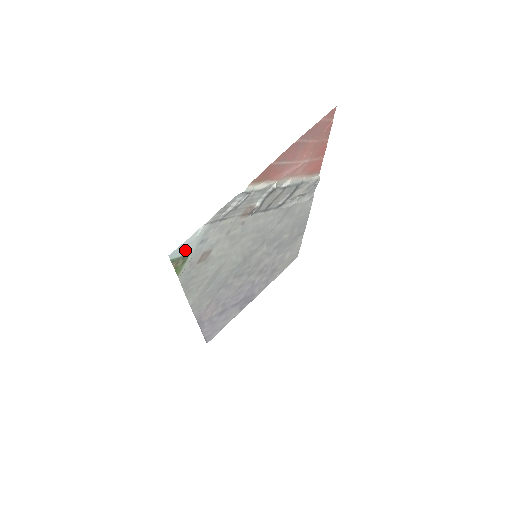
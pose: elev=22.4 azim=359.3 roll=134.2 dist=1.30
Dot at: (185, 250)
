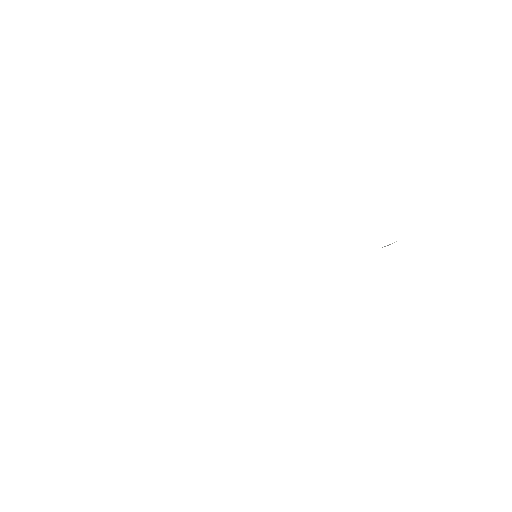
Dot at: occluded
